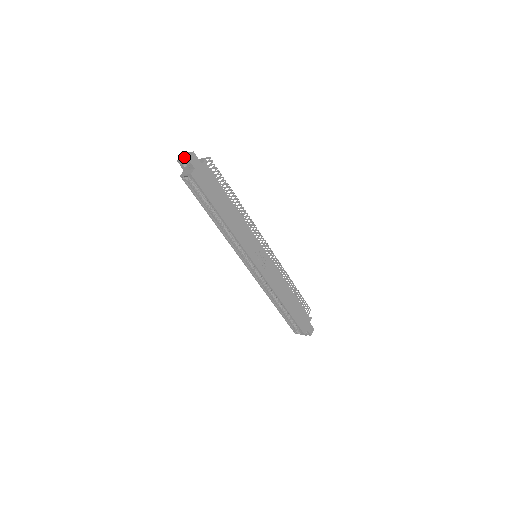
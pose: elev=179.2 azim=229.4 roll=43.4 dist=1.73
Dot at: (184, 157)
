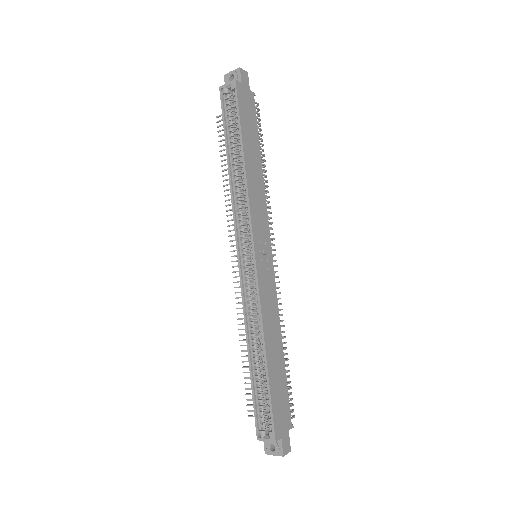
Dot at: (235, 72)
